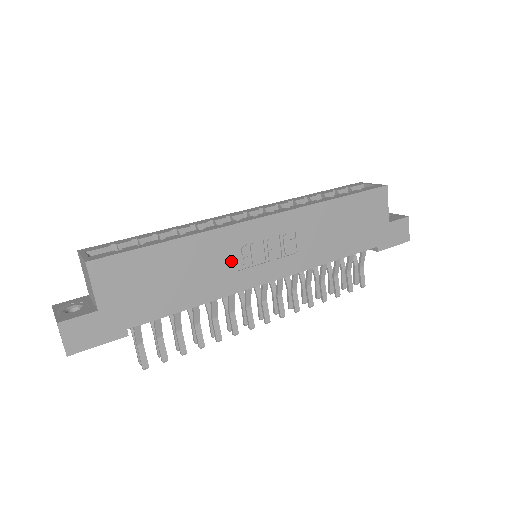
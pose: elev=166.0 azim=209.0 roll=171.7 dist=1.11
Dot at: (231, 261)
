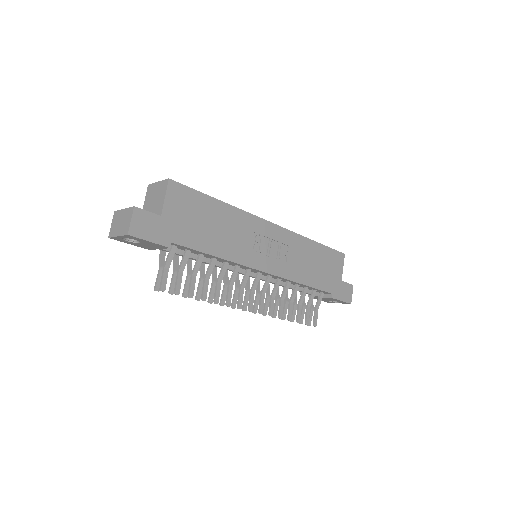
Dot at: (248, 240)
